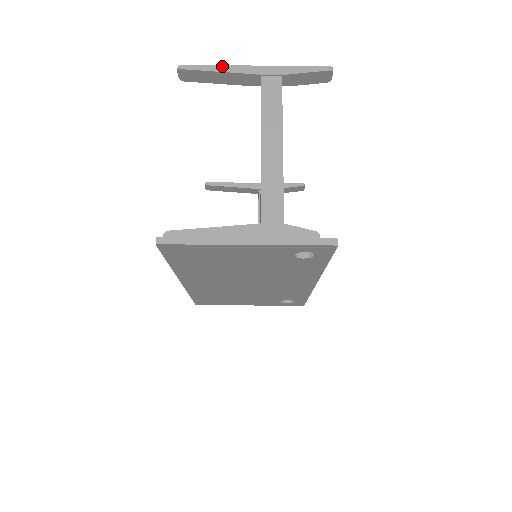
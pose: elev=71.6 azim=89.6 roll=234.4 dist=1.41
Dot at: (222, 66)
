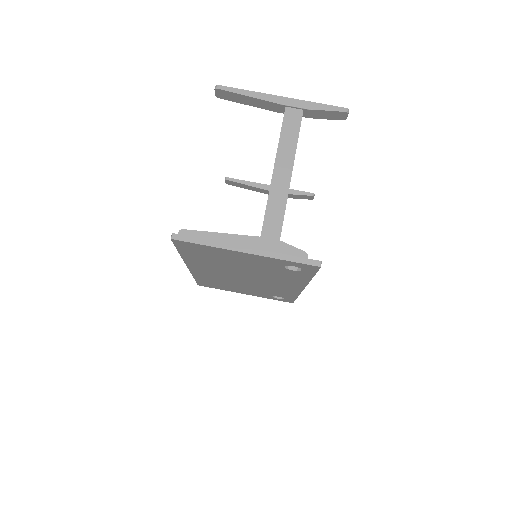
Dot at: (254, 92)
